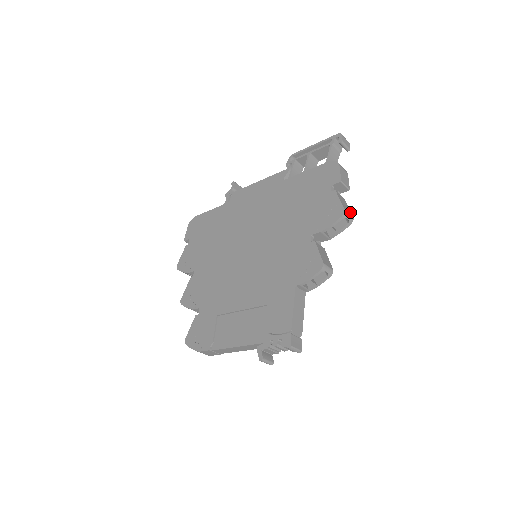
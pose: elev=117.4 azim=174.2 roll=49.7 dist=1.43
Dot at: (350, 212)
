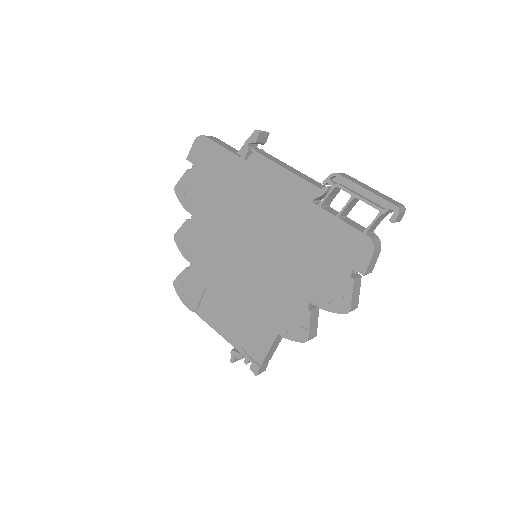
Dot at: (358, 300)
